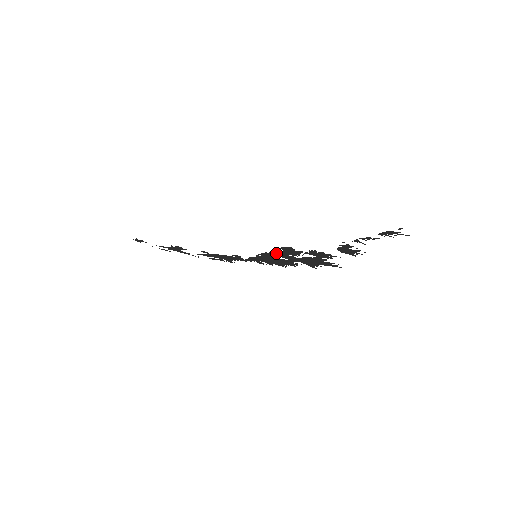
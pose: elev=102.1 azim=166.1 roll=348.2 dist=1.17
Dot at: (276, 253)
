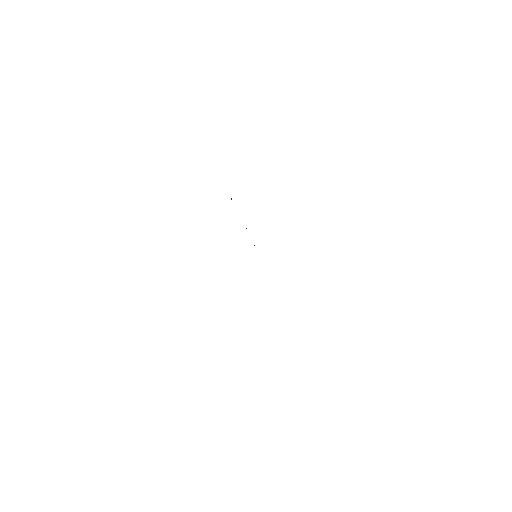
Dot at: occluded
